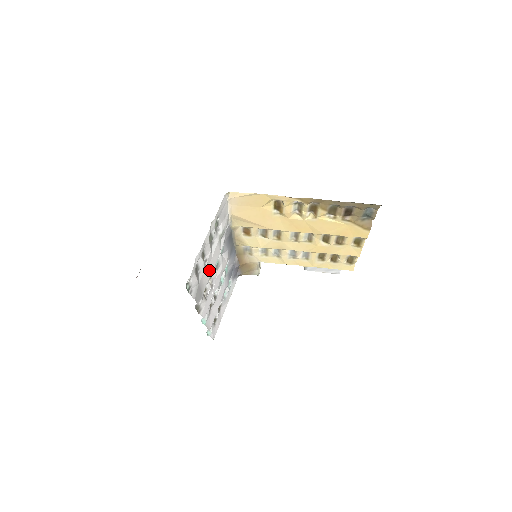
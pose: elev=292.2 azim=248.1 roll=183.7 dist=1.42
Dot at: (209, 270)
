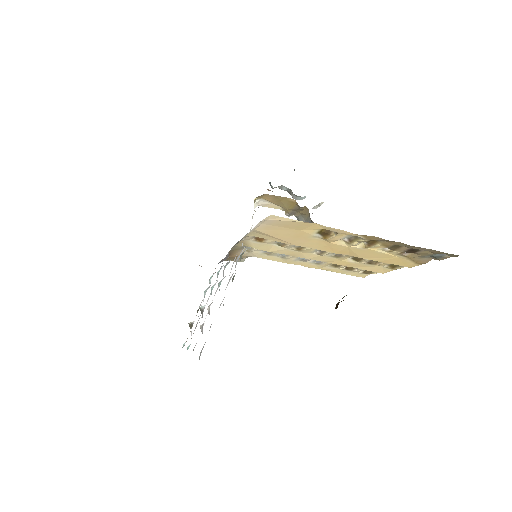
Dot at: occluded
